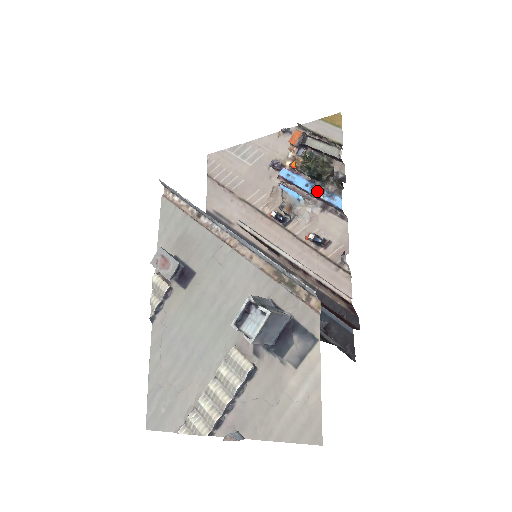
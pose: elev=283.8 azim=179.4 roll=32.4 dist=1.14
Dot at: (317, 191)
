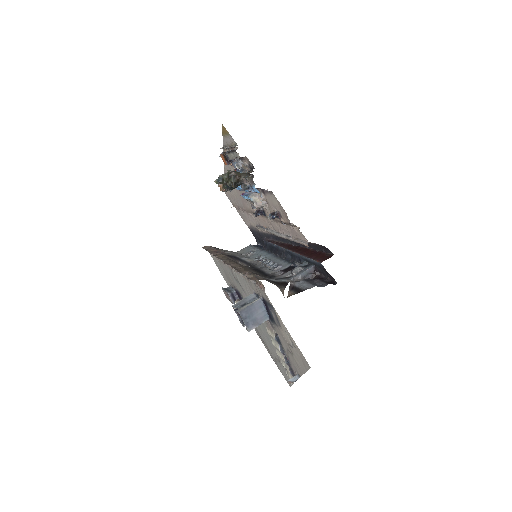
Dot at: occluded
